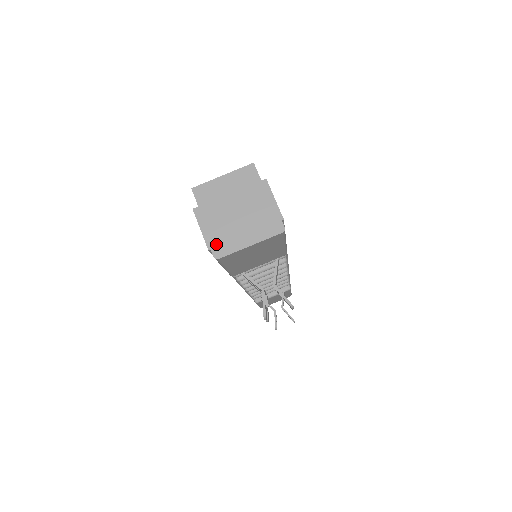
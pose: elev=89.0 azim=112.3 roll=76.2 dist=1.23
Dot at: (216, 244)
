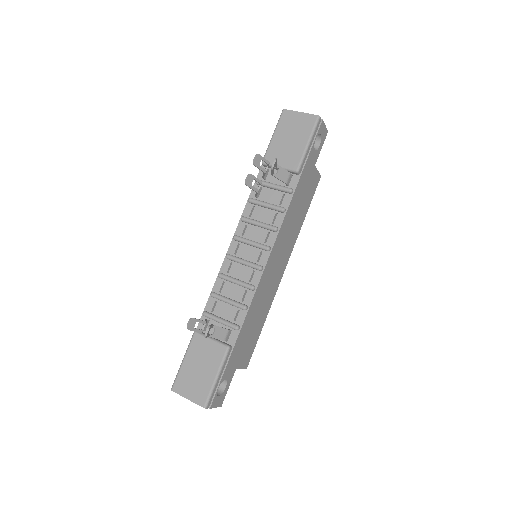
Dot at: occluded
